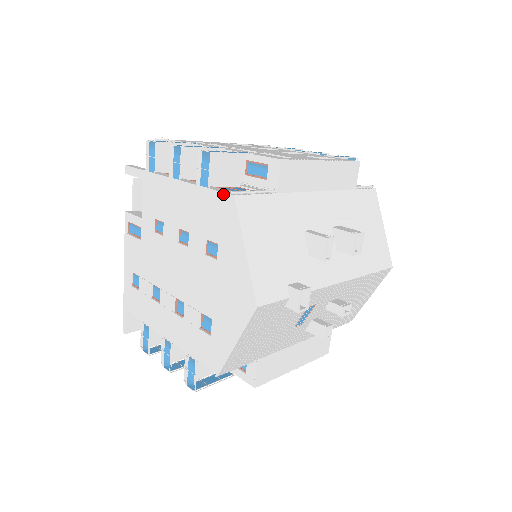
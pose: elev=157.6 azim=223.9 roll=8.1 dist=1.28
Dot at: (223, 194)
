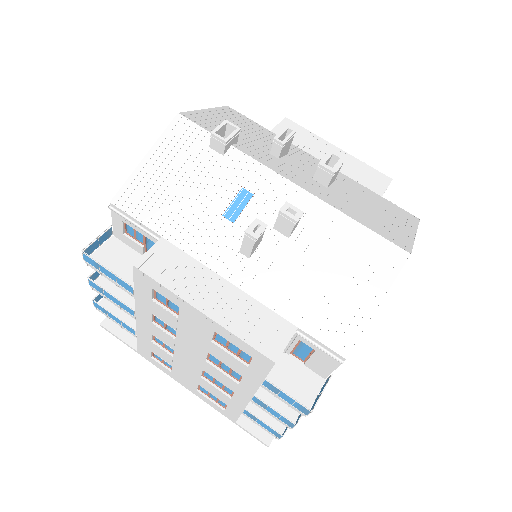
Dot at: occluded
